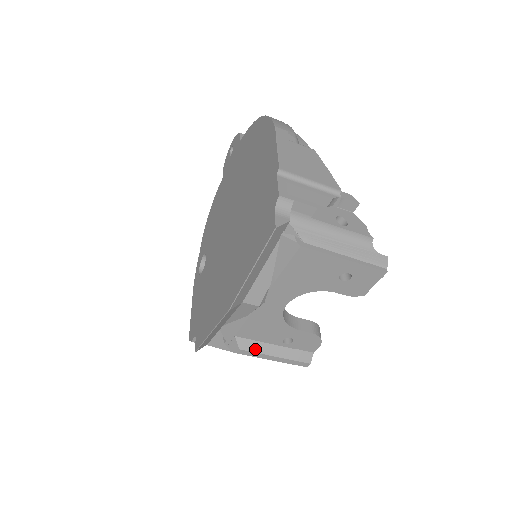
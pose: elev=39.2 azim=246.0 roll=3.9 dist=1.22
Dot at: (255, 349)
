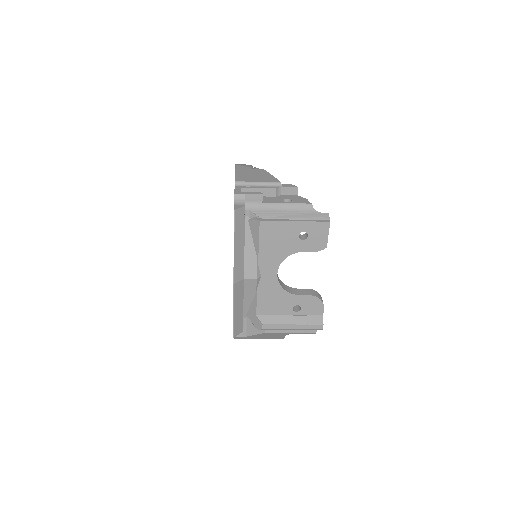
Dot at: (275, 322)
